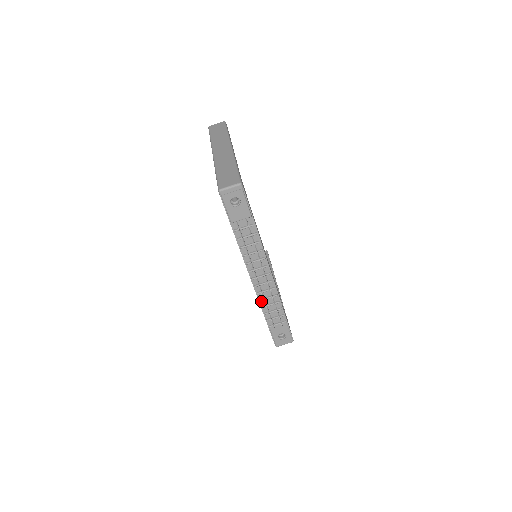
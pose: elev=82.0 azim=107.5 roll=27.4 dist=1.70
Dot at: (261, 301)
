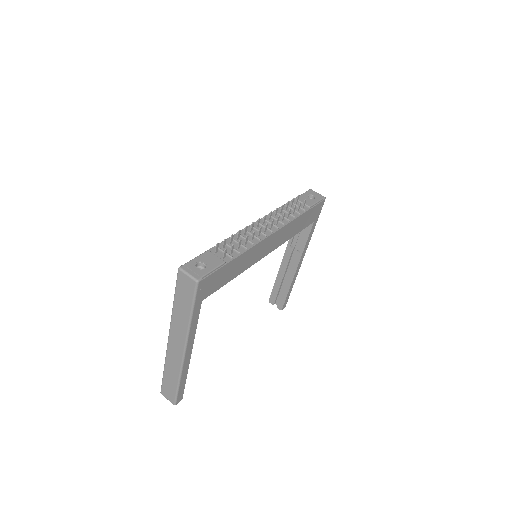
Dot at: (236, 236)
